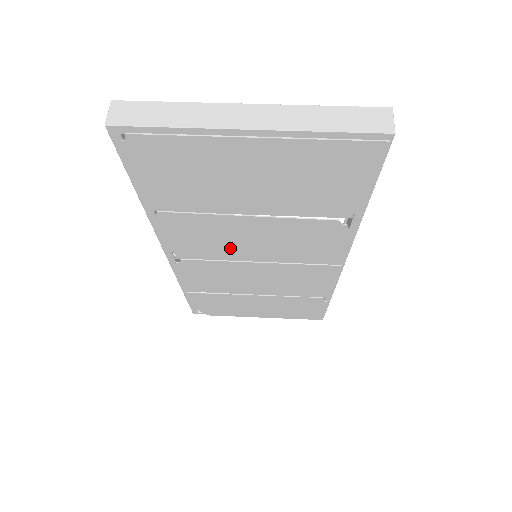
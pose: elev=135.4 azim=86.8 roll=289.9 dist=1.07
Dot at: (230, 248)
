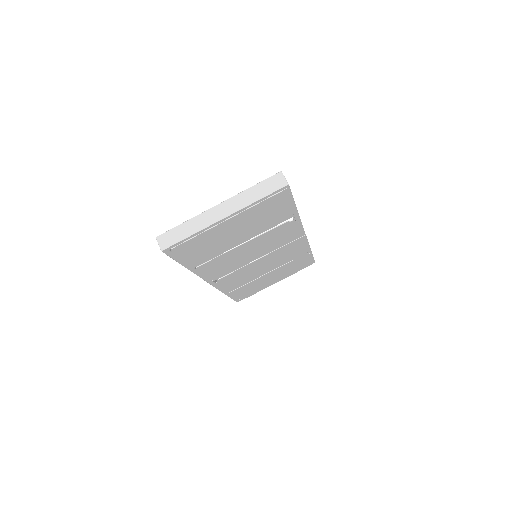
Dot at: (240, 261)
